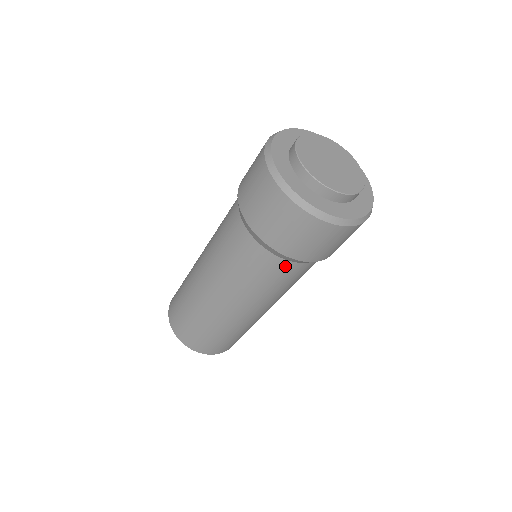
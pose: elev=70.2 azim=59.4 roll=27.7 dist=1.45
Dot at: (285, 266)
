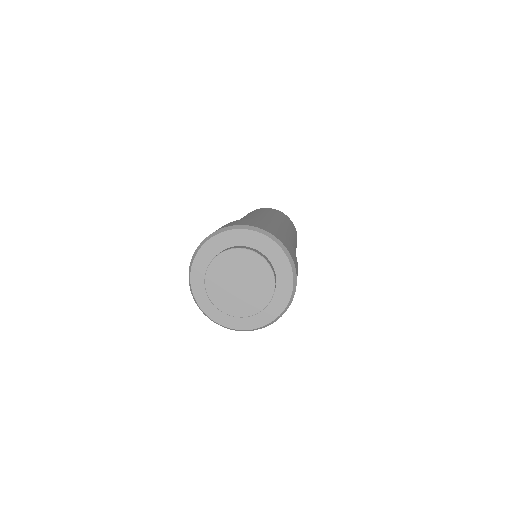
Dot at: occluded
